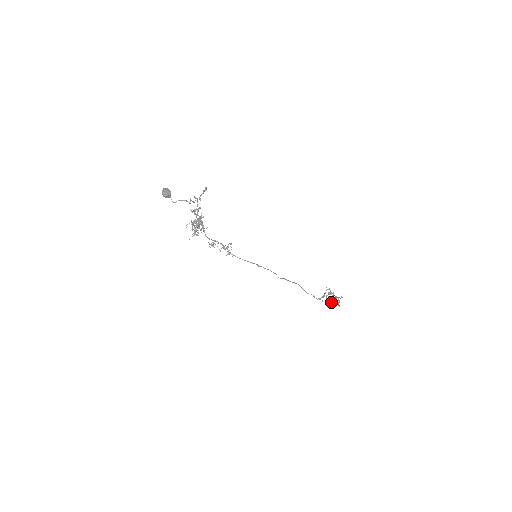
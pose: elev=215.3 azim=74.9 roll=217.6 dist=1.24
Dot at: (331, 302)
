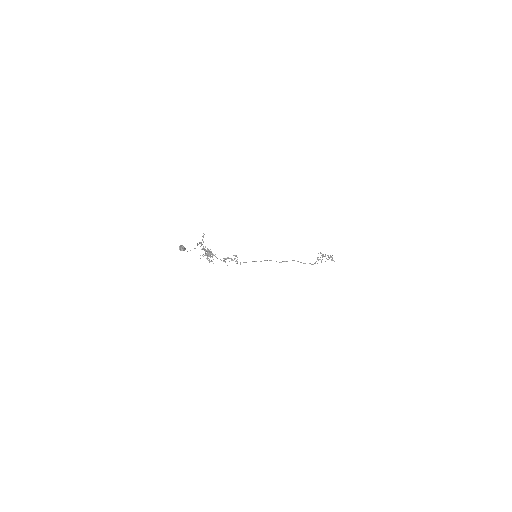
Dot at: occluded
